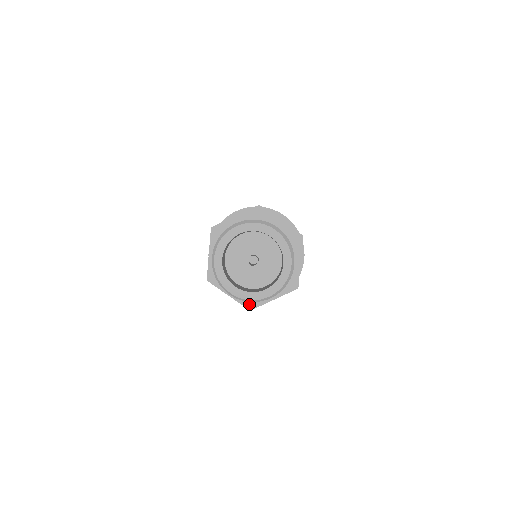
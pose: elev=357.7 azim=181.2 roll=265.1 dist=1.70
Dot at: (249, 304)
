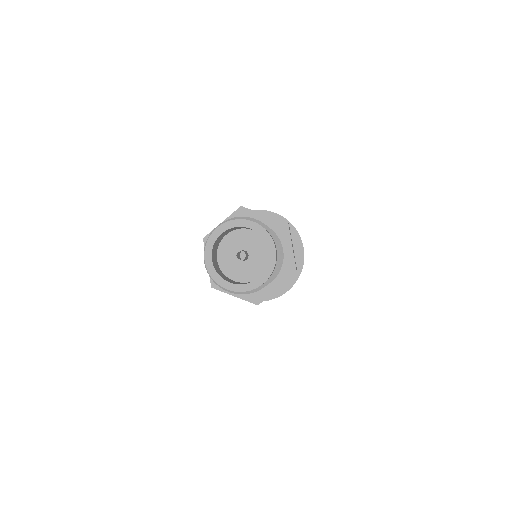
Dot at: occluded
